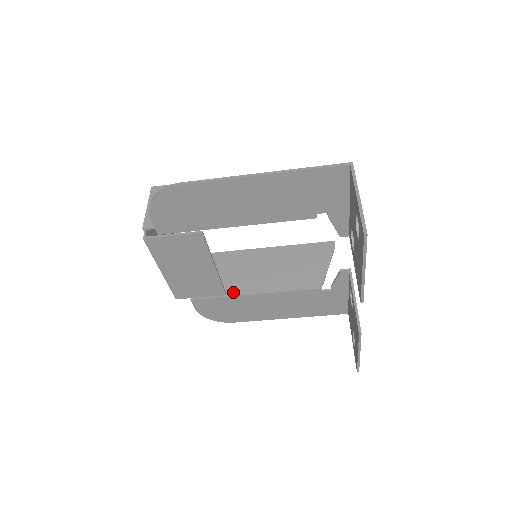
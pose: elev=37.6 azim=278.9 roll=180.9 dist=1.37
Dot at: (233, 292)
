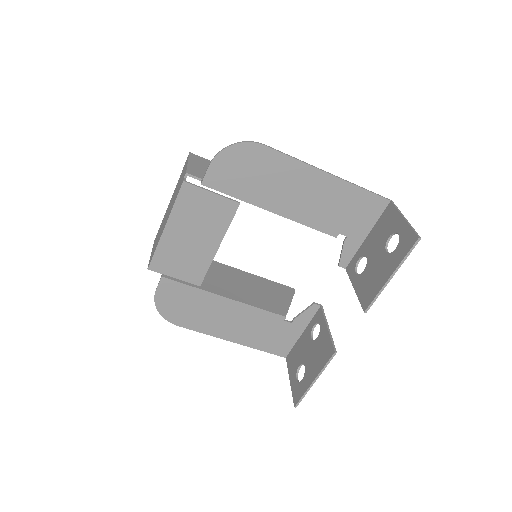
Dot at: (206, 287)
